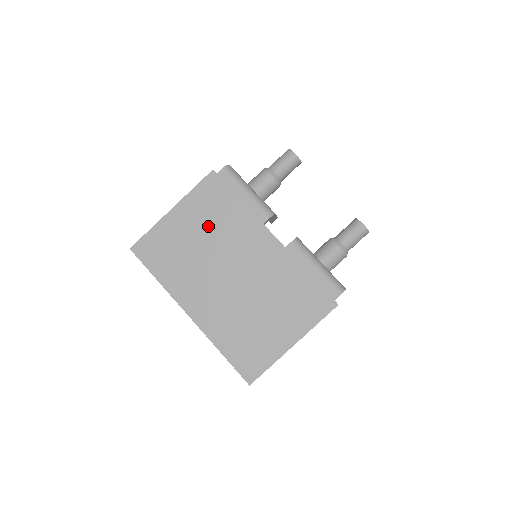
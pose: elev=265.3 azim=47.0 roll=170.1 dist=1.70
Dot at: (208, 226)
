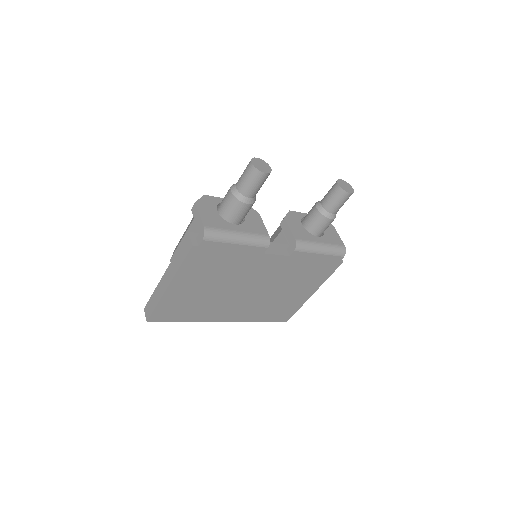
Dot at: (212, 278)
